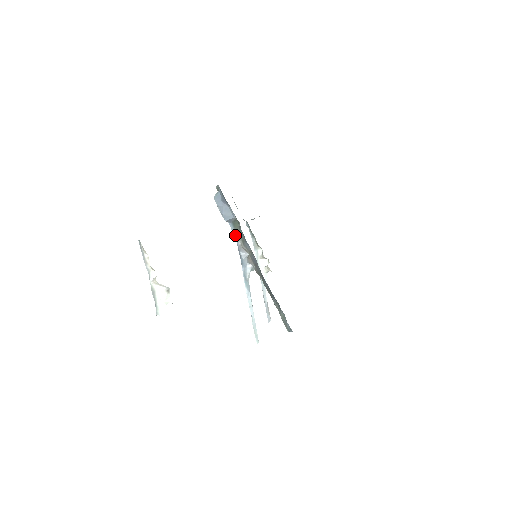
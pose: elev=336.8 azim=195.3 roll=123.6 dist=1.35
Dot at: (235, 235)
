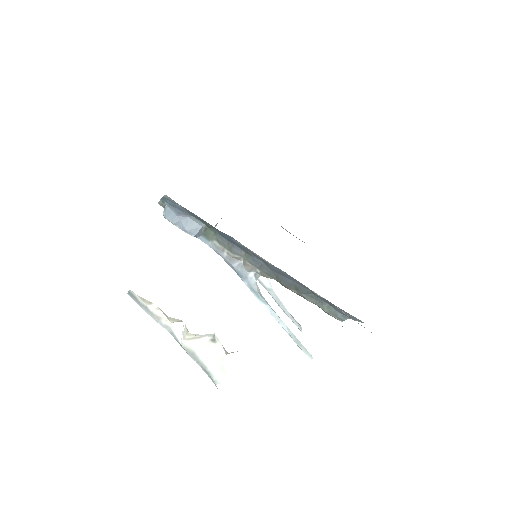
Dot at: (214, 248)
